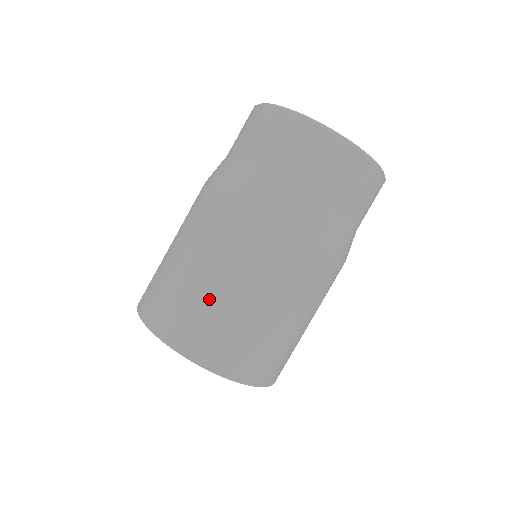
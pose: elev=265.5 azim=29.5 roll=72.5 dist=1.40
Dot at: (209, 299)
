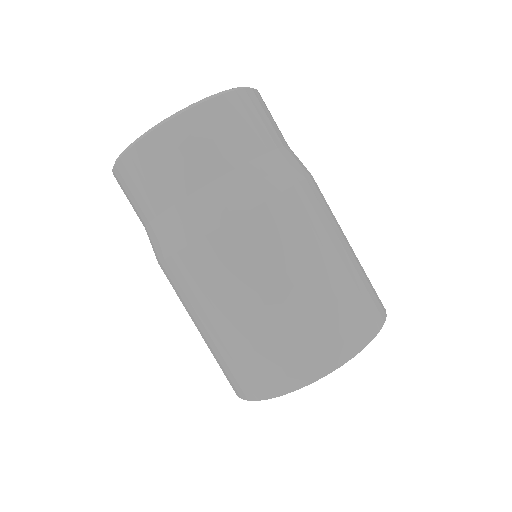
Dot at: (252, 336)
